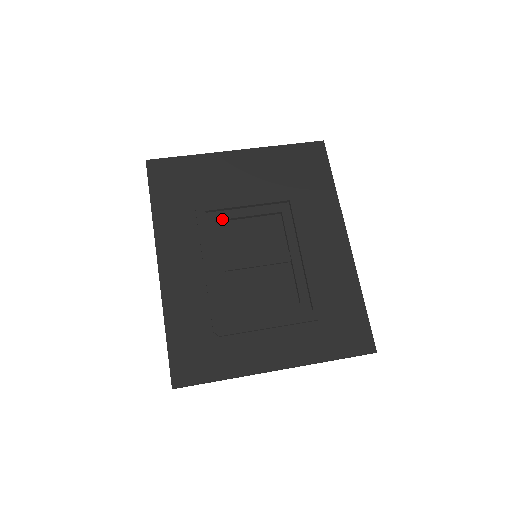
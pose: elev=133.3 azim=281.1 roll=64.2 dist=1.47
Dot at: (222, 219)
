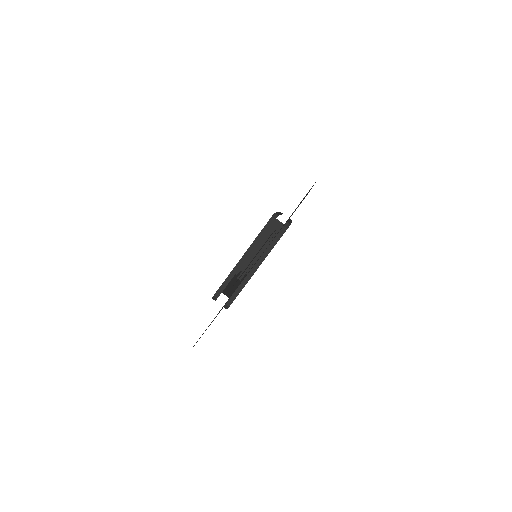
Dot at: occluded
